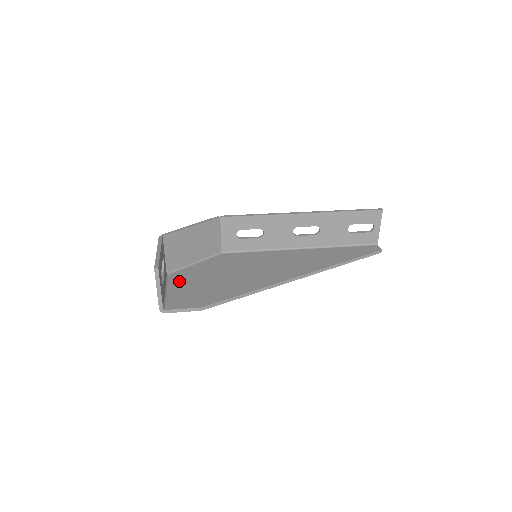
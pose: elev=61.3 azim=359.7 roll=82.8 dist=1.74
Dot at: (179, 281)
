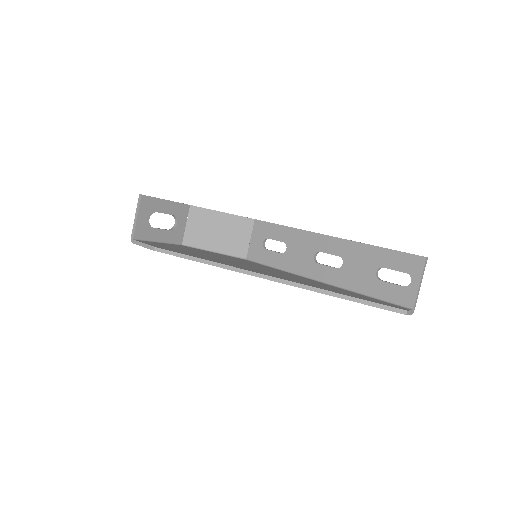
Dot at: (179, 246)
